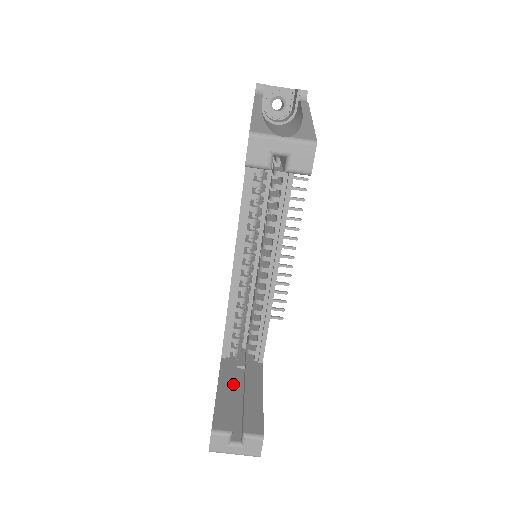
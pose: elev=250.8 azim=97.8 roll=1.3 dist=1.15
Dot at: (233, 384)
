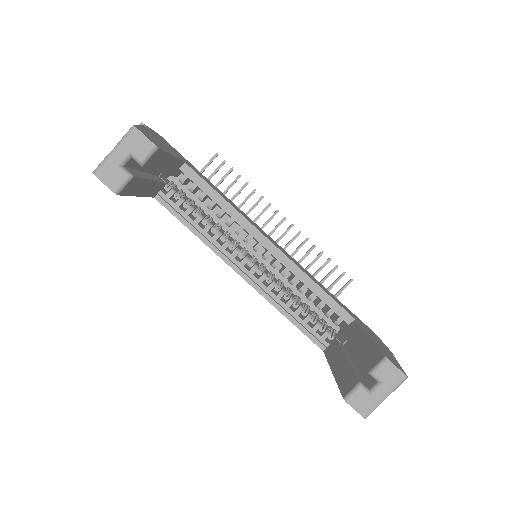
Dot at: (341, 355)
